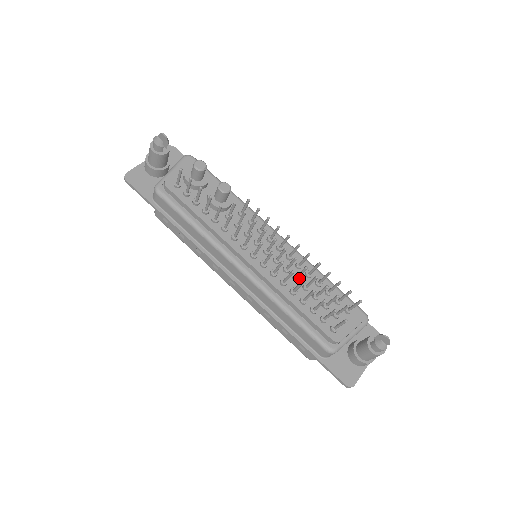
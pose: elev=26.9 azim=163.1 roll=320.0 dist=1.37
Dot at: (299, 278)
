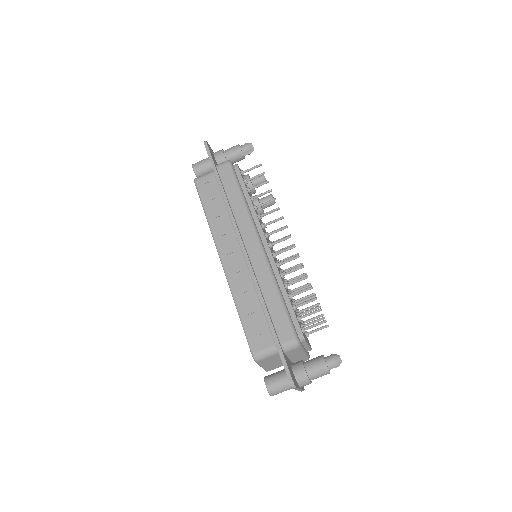
Dot at: occluded
